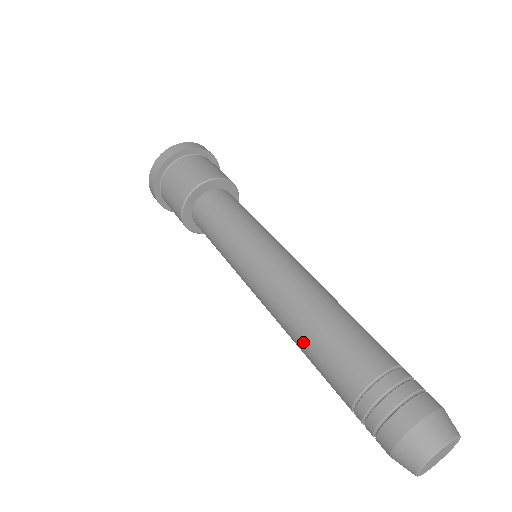
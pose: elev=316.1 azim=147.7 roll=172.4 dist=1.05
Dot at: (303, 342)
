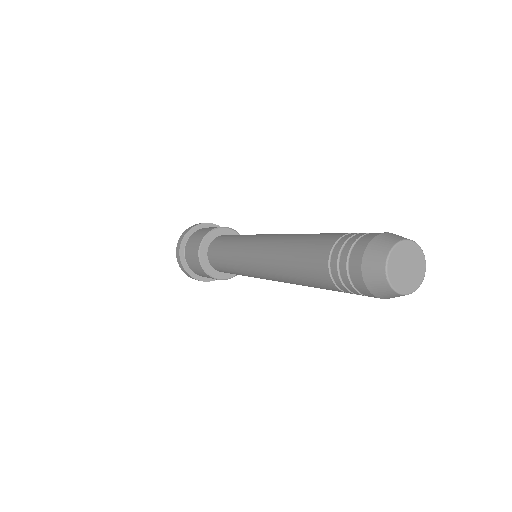
Dot at: (288, 258)
